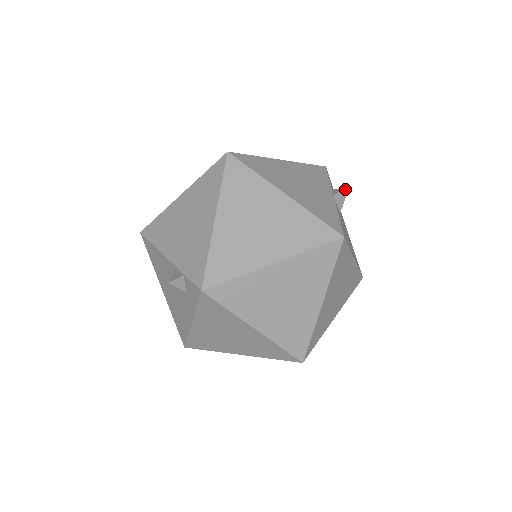
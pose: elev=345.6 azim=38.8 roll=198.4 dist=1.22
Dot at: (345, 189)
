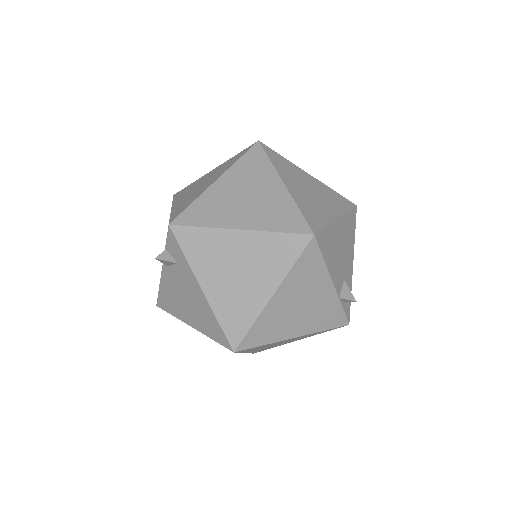
Dot at: occluded
